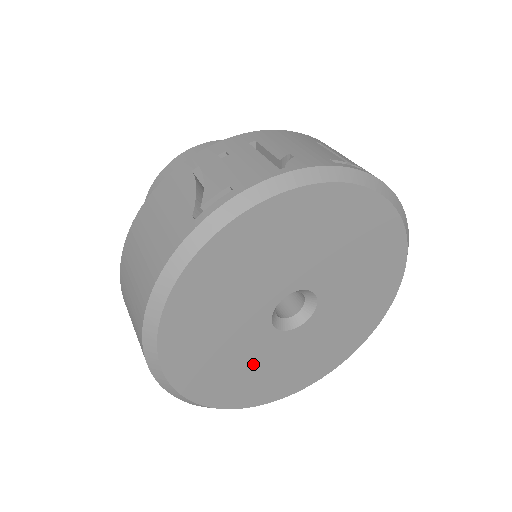
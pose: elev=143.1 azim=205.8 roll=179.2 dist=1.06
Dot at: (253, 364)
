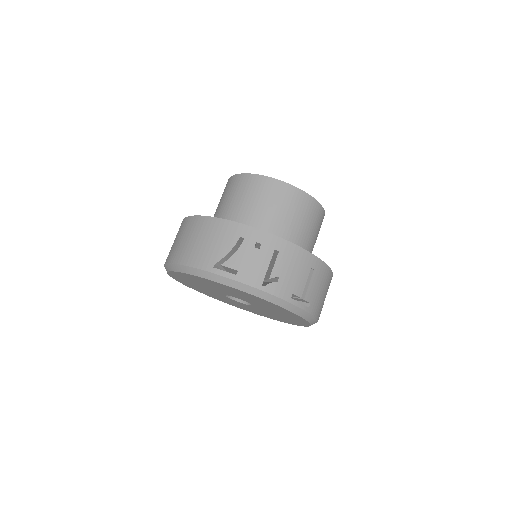
Dot at: (209, 292)
